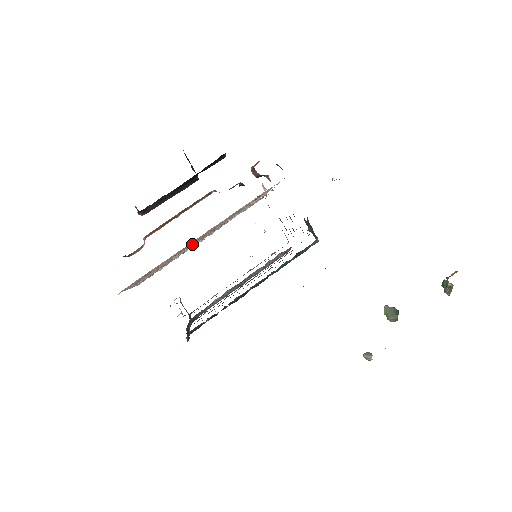
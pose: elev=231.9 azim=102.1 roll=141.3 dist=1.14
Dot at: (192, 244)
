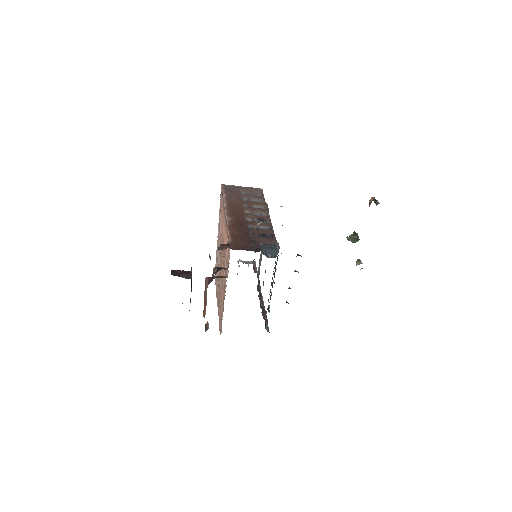
Dot at: occluded
